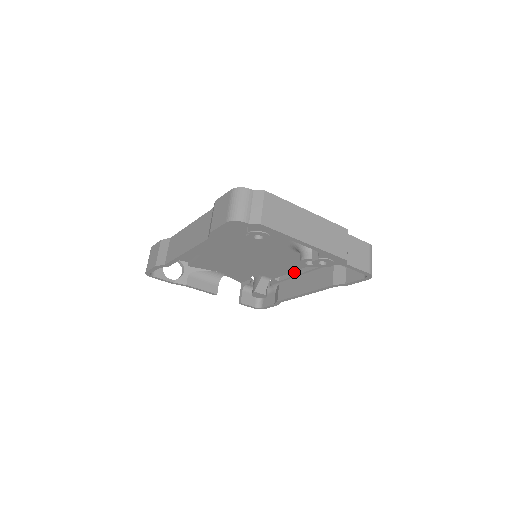
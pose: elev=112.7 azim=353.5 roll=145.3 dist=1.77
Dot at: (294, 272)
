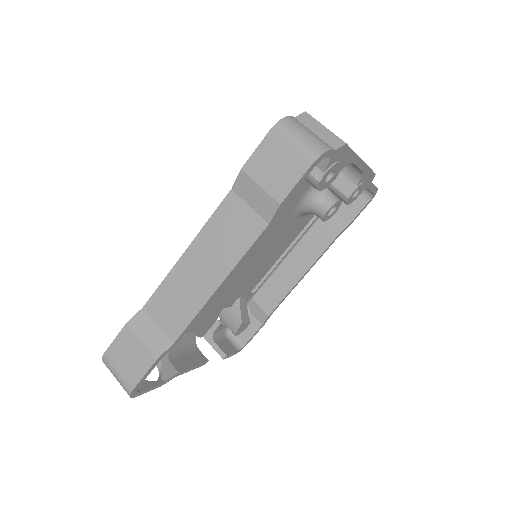
Dot at: occluded
